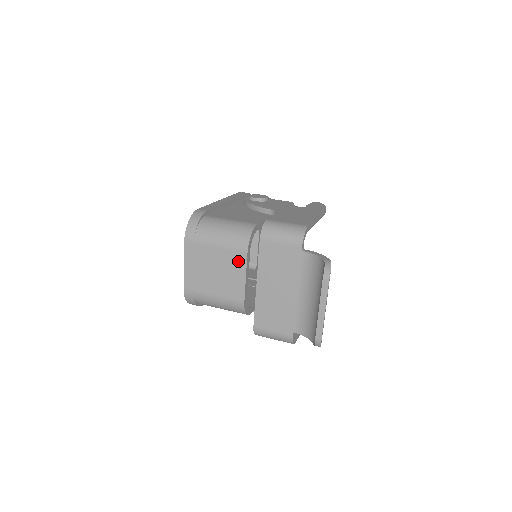
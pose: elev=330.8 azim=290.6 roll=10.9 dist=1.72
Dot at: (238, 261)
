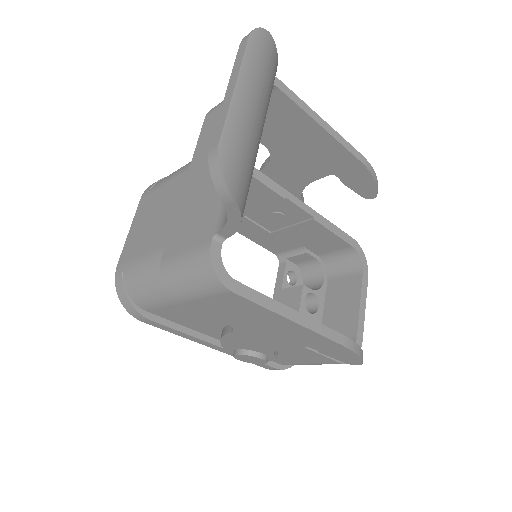
Dot at: occluded
